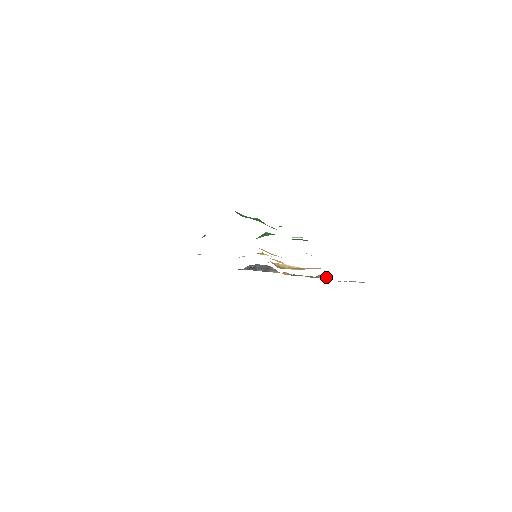
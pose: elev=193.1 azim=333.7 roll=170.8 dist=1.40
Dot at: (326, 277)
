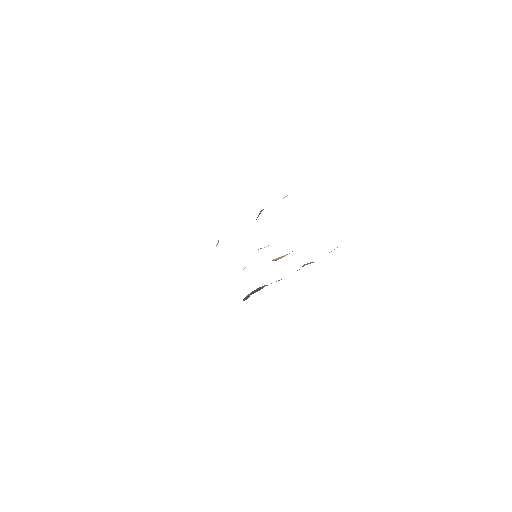
Dot at: (309, 263)
